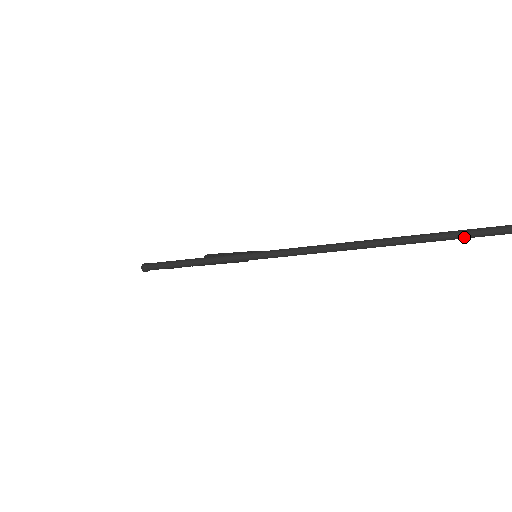
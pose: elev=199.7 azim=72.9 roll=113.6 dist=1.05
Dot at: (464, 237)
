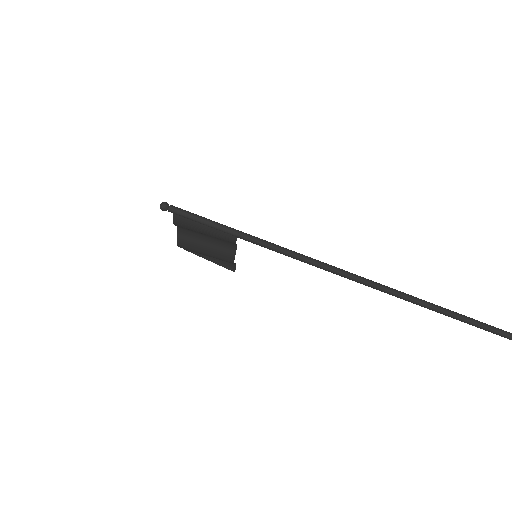
Dot at: (432, 308)
